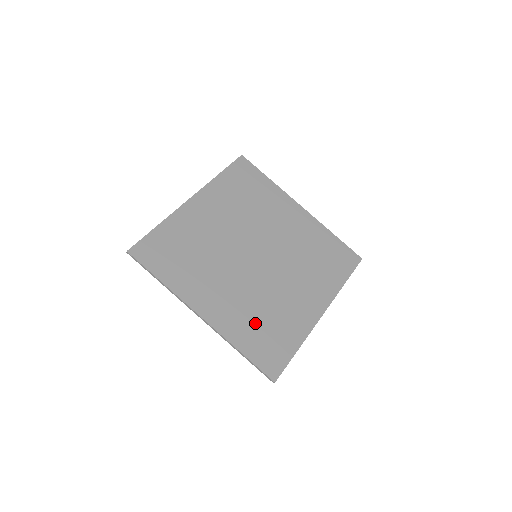
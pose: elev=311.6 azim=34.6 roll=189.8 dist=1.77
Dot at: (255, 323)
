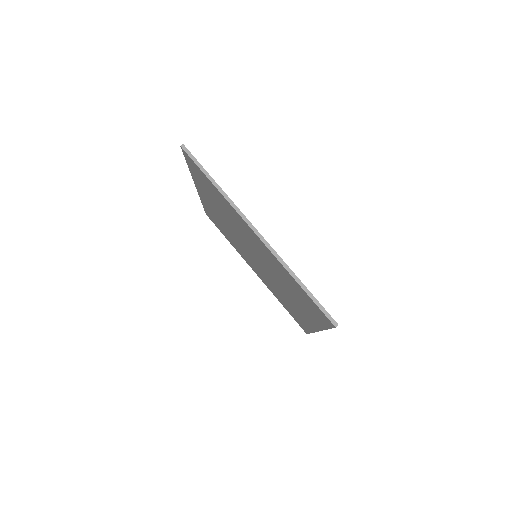
Dot at: occluded
